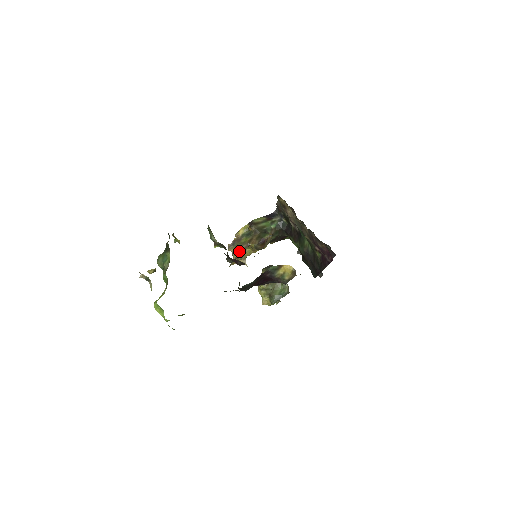
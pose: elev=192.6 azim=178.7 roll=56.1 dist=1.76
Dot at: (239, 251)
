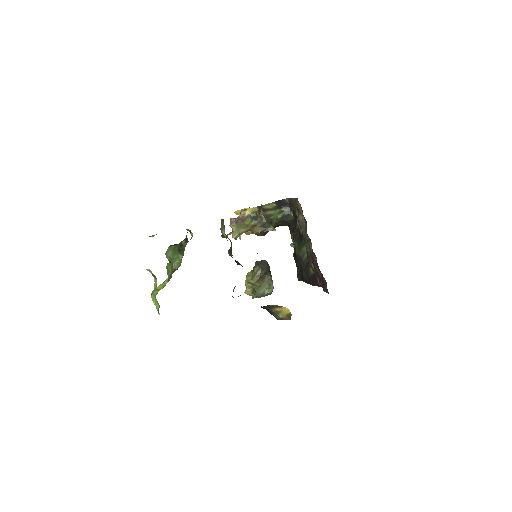
Dot at: (240, 233)
